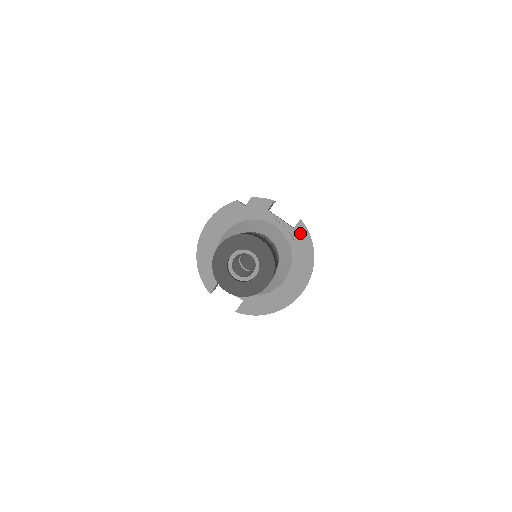
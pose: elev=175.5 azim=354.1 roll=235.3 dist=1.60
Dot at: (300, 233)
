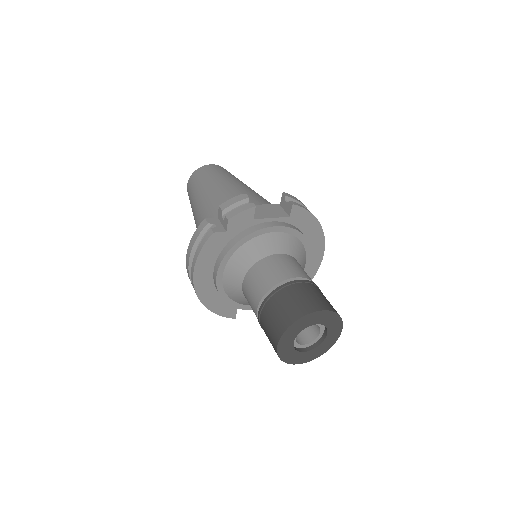
Dot at: (298, 217)
